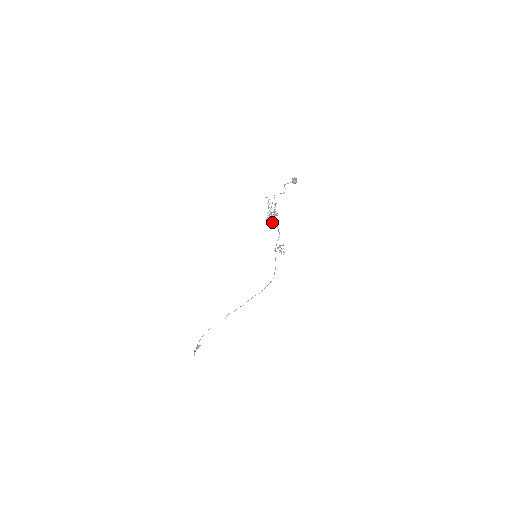
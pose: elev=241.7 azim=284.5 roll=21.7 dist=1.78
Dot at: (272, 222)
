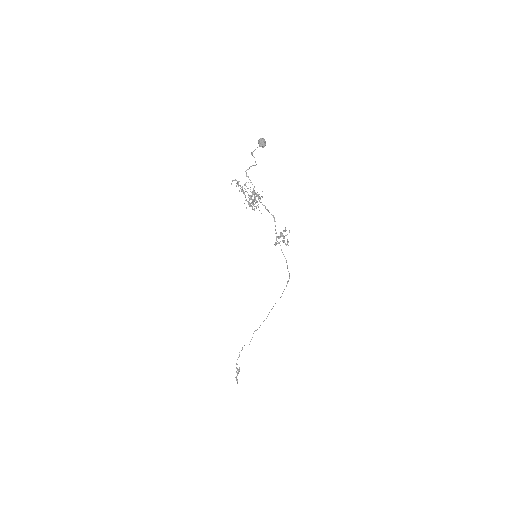
Dot at: occluded
